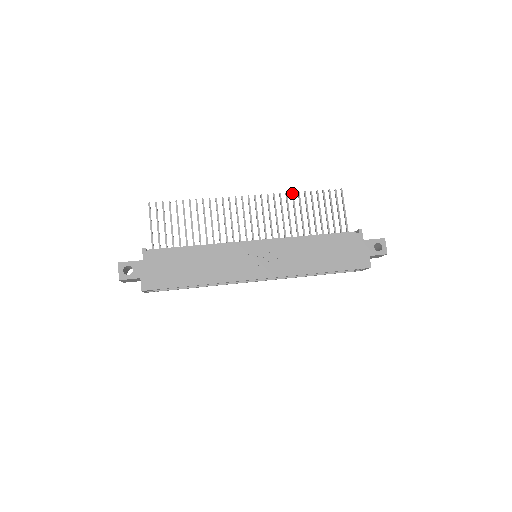
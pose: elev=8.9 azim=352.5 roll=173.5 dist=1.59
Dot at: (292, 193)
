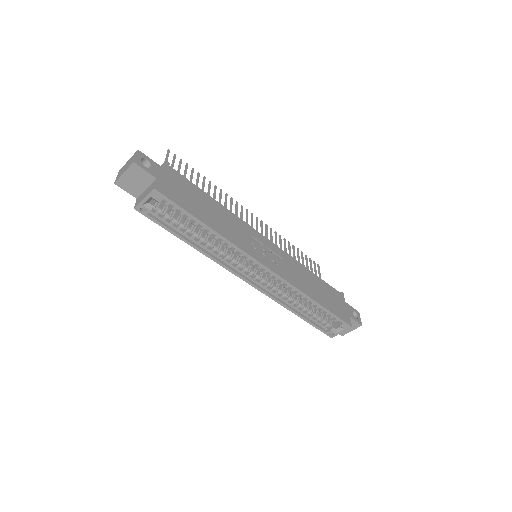
Dot at: occluded
